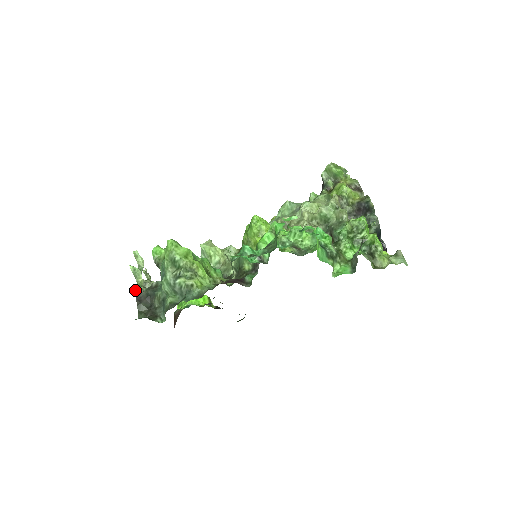
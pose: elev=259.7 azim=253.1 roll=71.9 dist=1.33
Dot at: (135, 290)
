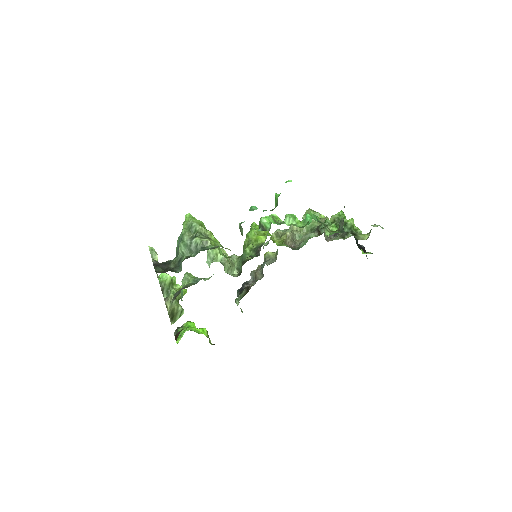
Dot at: (152, 260)
